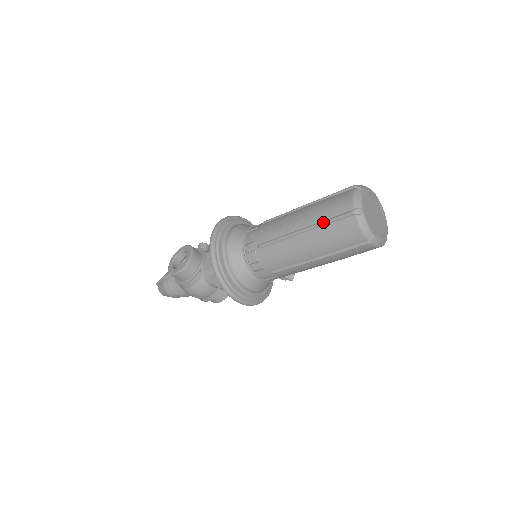
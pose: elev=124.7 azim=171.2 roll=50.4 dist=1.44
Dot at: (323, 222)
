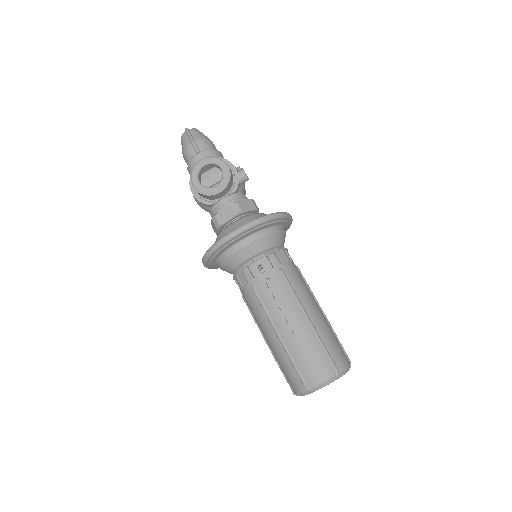
Dot at: (291, 358)
